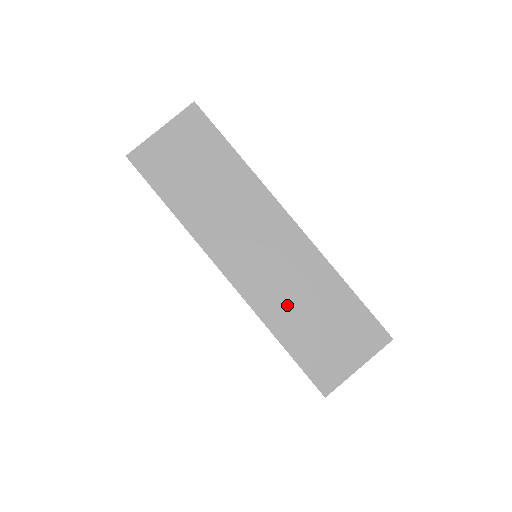
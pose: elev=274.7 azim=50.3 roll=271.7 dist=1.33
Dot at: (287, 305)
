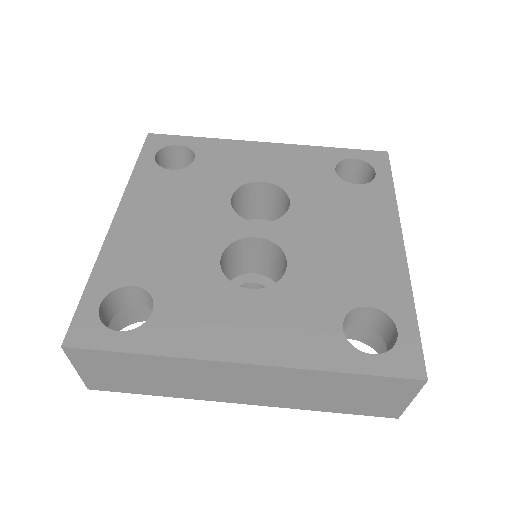
Dot at: (307, 398)
